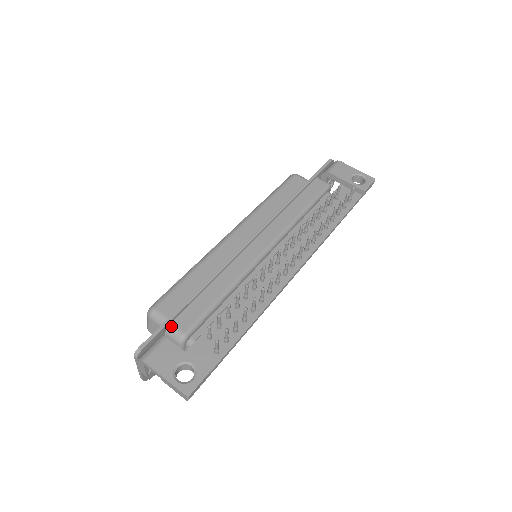
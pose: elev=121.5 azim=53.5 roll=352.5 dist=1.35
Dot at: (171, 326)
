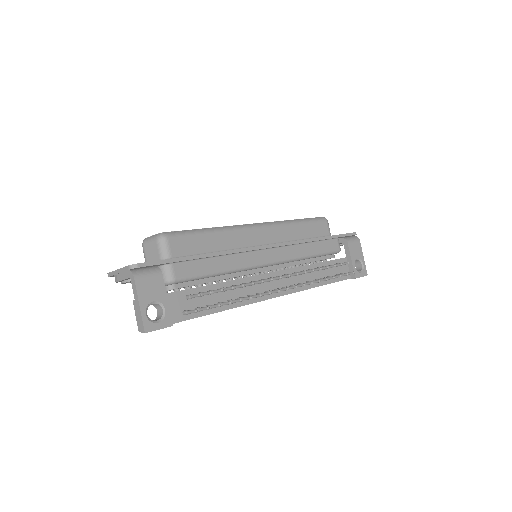
Dot at: (170, 265)
